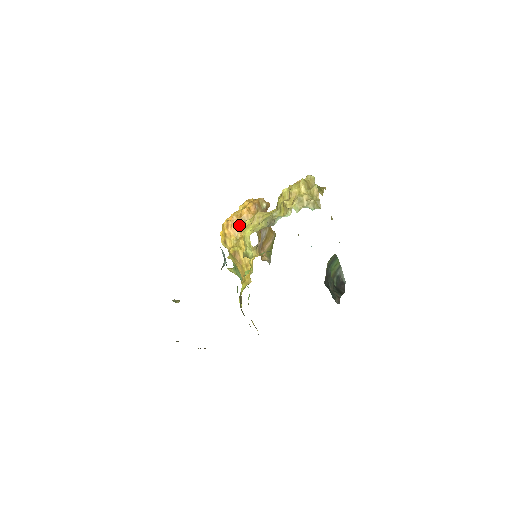
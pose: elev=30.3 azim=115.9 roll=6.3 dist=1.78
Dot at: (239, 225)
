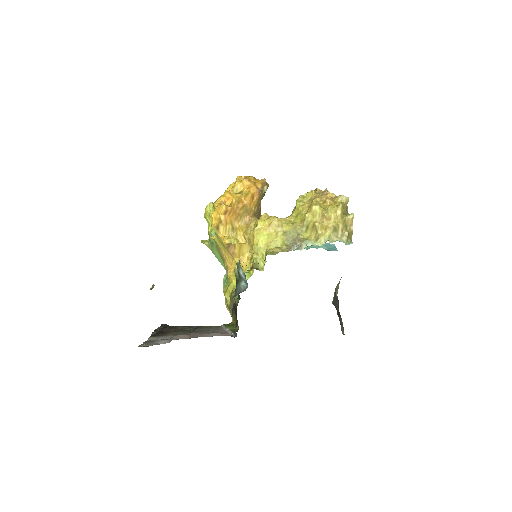
Dot at: (239, 213)
